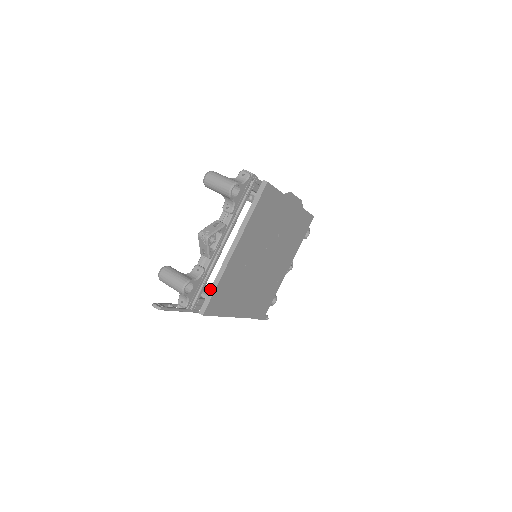
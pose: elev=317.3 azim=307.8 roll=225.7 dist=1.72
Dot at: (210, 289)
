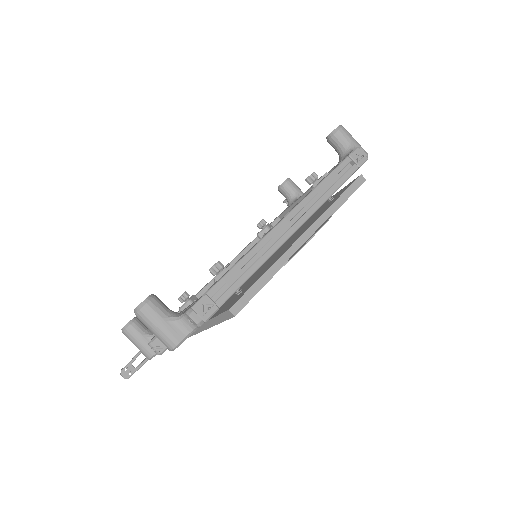
Dot at: occluded
